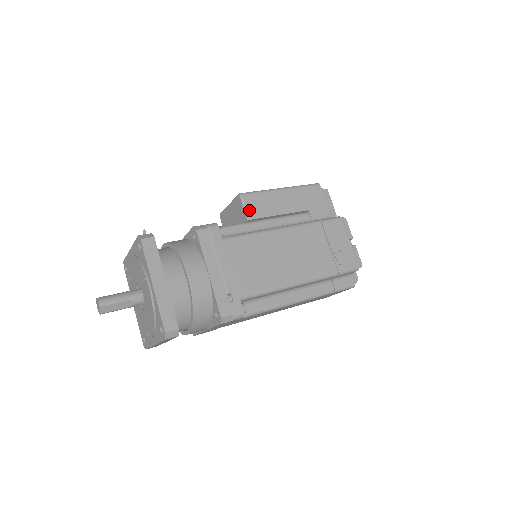
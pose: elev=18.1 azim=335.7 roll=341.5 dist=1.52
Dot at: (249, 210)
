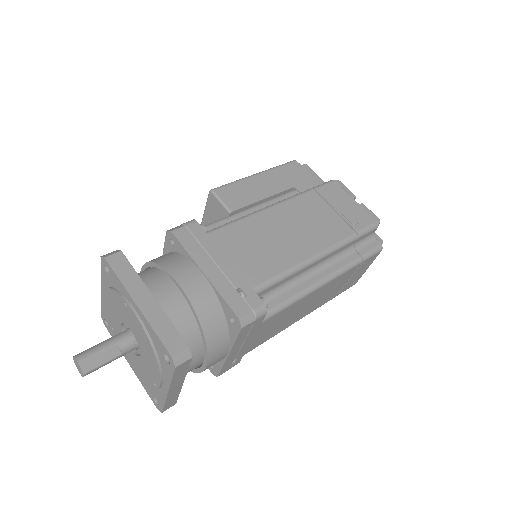
Dot at: (227, 202)
